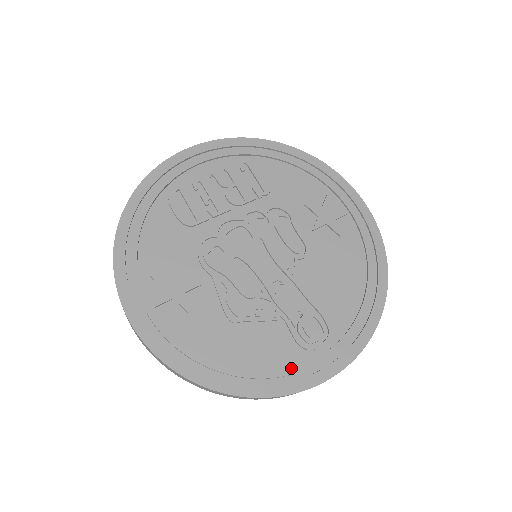
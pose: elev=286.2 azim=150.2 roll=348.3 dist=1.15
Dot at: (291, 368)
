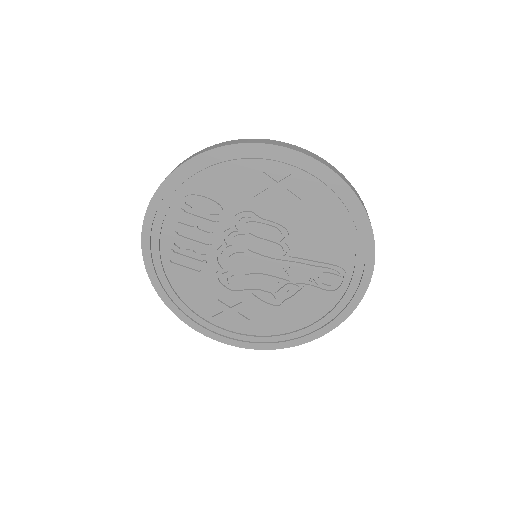
Dot at: (334, 308)
